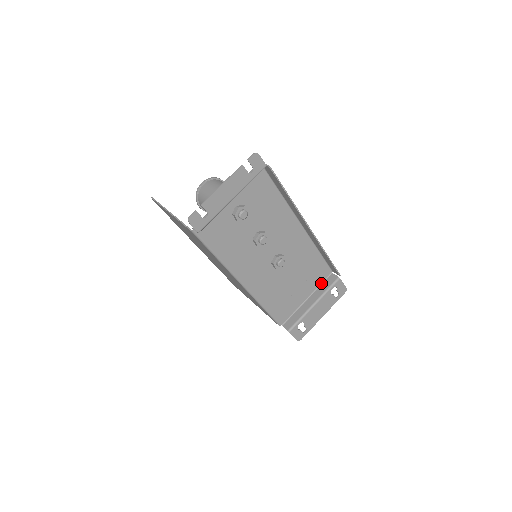
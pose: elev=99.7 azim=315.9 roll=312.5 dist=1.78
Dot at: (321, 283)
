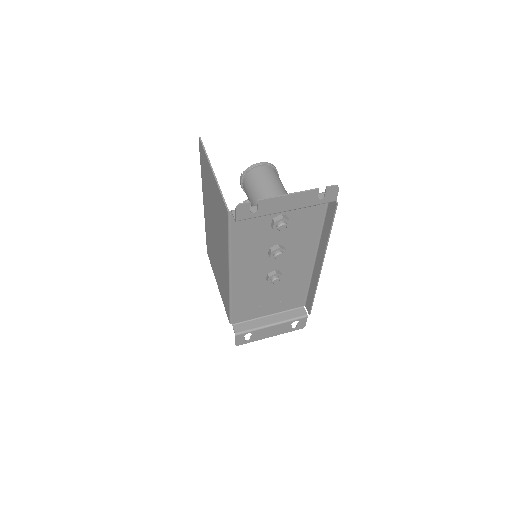
Dot at: (289, 309)
